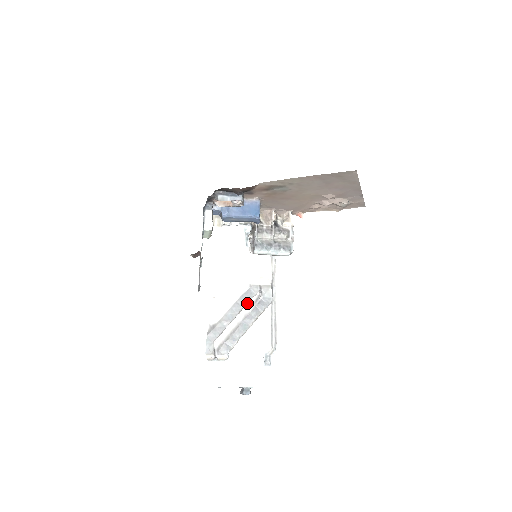
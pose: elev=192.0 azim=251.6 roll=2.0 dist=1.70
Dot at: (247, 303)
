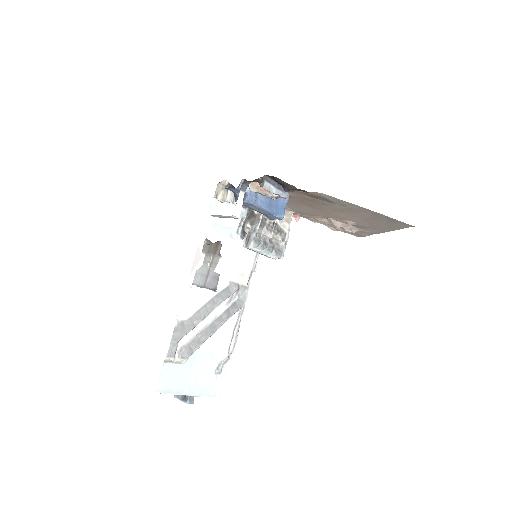
Dot at: (222, 302)
